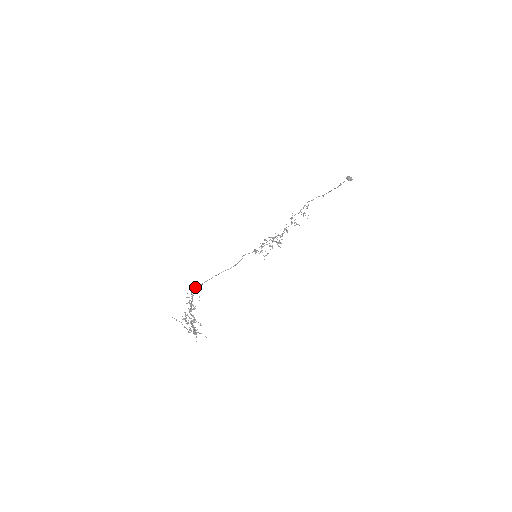
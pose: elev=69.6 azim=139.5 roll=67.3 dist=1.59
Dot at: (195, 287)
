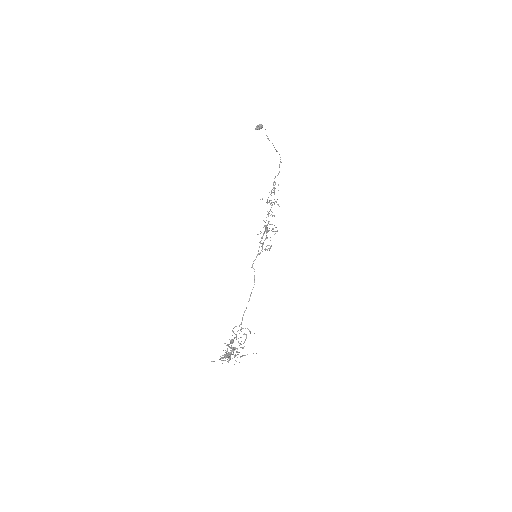
Dot at: occluded
